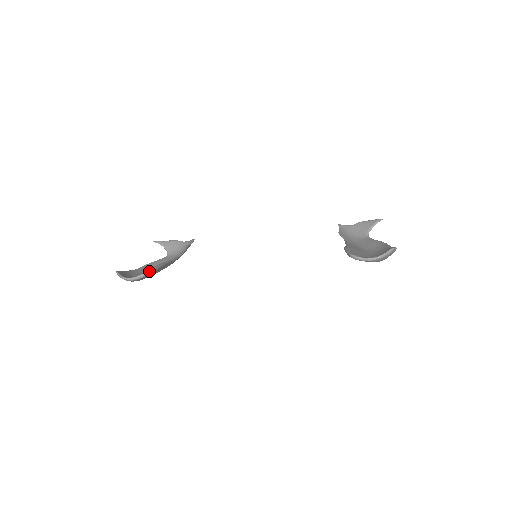
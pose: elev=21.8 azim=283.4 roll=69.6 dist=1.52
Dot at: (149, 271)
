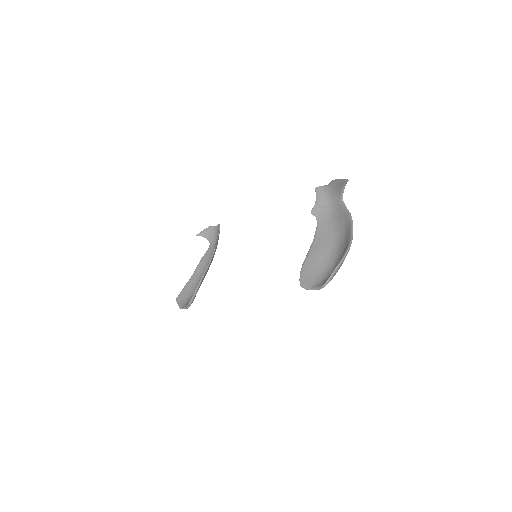
Dot at: (190, 302)
